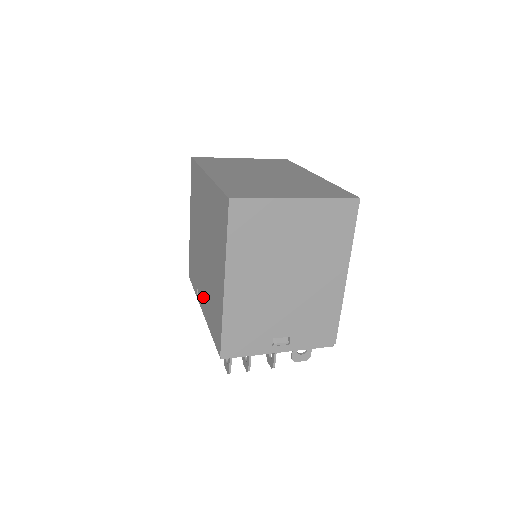
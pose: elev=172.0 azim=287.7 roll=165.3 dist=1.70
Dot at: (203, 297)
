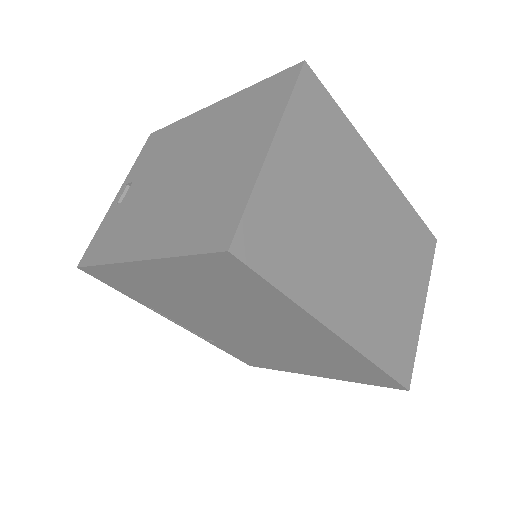
Dot at: (197, 329)
